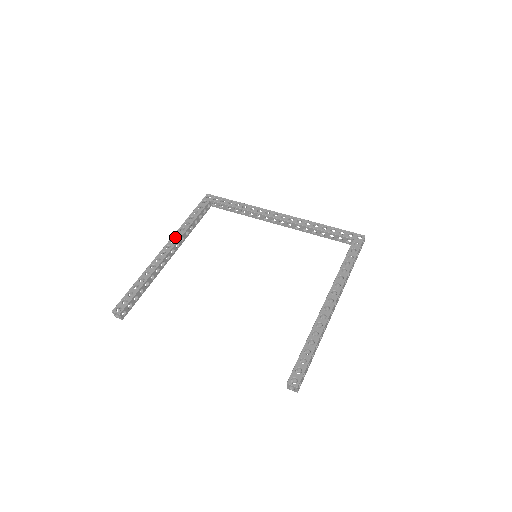
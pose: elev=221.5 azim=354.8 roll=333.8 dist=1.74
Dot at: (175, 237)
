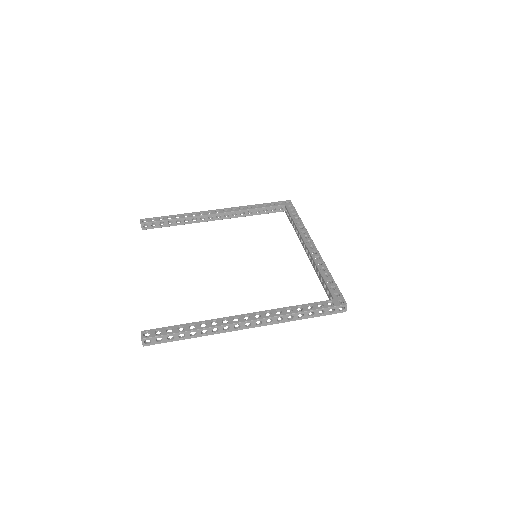
Dot at: (230, 209)
